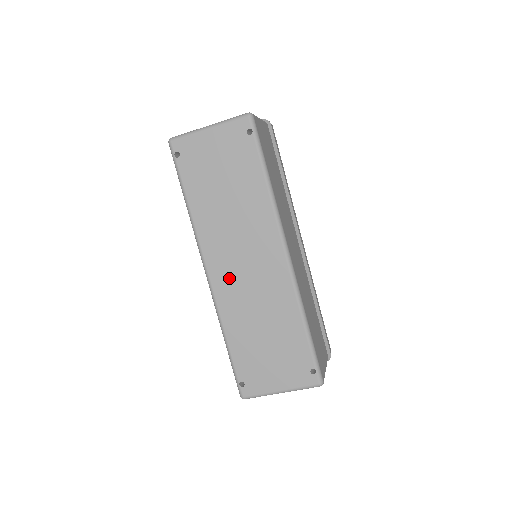
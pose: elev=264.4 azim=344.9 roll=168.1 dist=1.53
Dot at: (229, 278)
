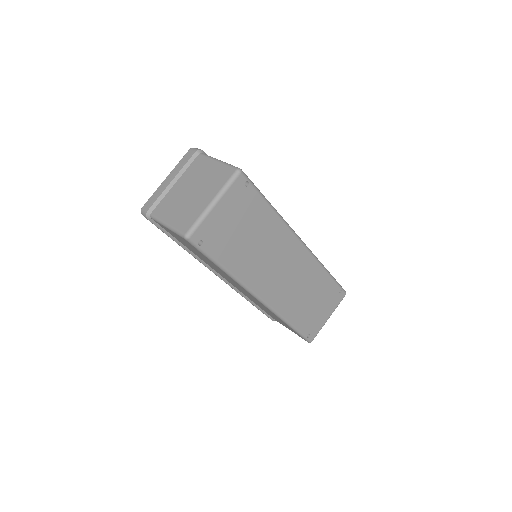
Dot at: (276, 289)
